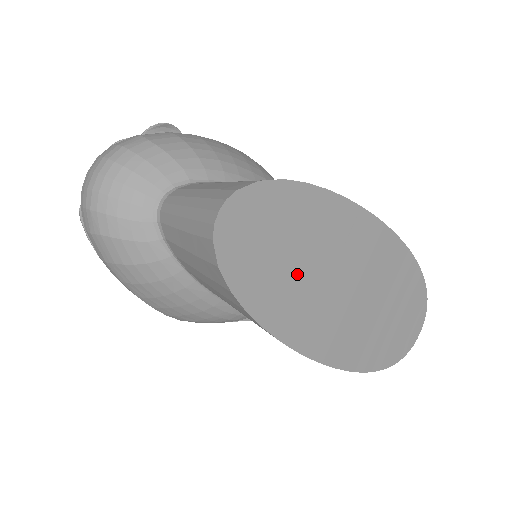
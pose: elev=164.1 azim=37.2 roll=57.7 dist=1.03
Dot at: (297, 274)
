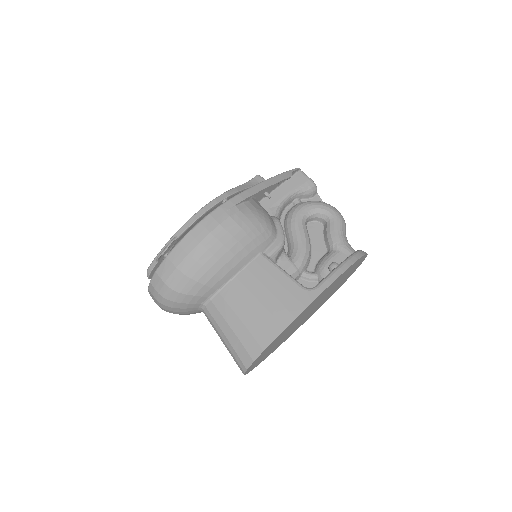
Dot at: (283, 338)
